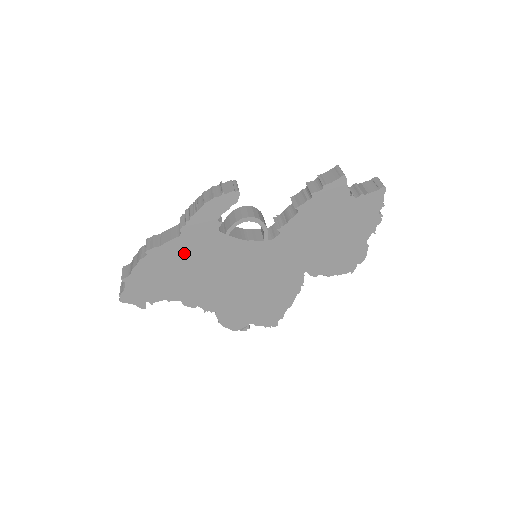
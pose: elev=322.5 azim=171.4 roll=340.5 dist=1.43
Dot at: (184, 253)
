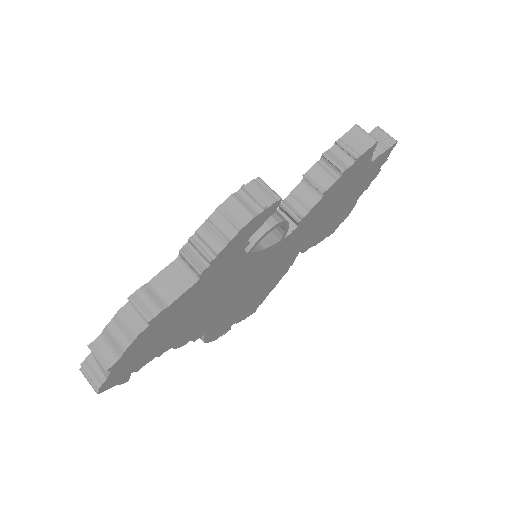
Dot at: (195, 297)
